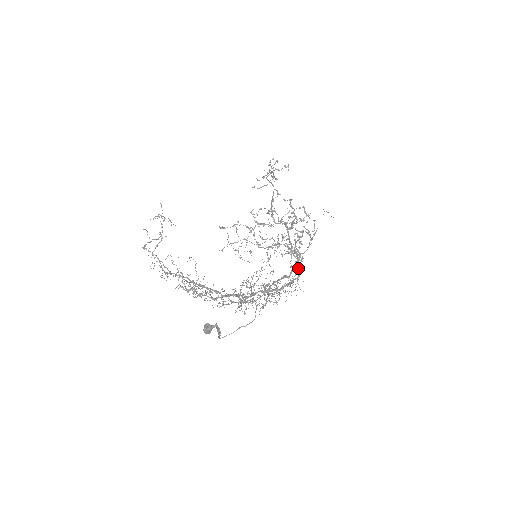
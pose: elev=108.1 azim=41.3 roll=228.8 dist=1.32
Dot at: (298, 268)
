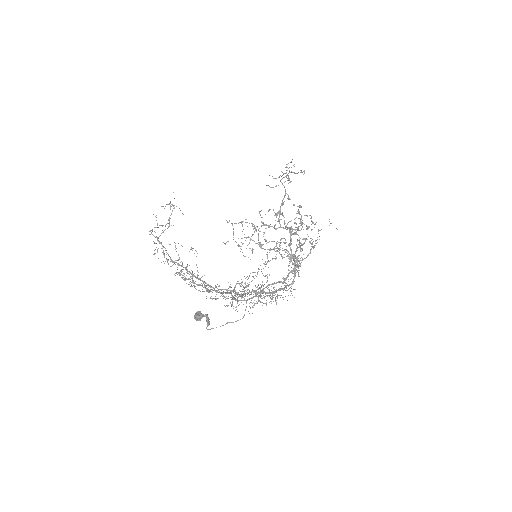
Dot at: (294, 275)
